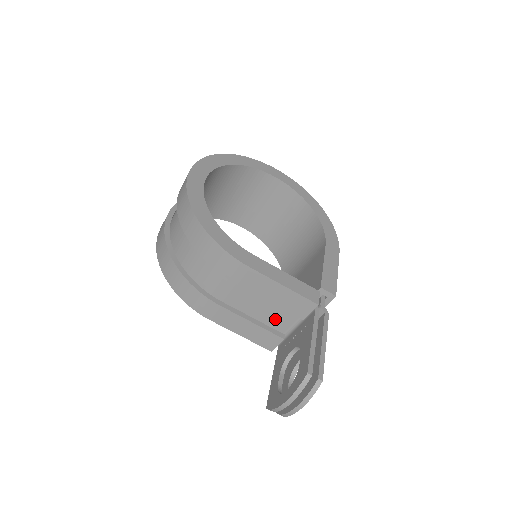
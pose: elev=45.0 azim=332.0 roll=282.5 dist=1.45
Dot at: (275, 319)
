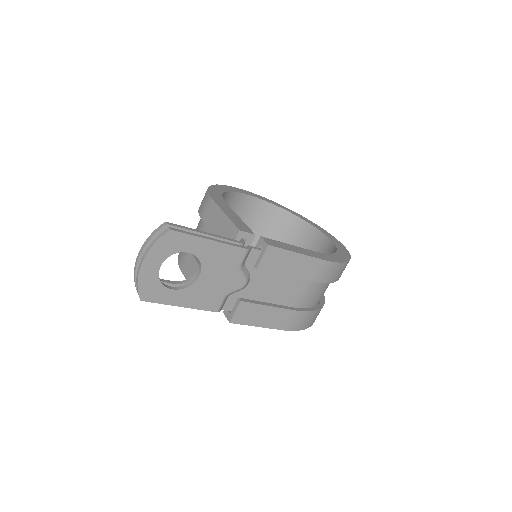
Dot at: occluded
